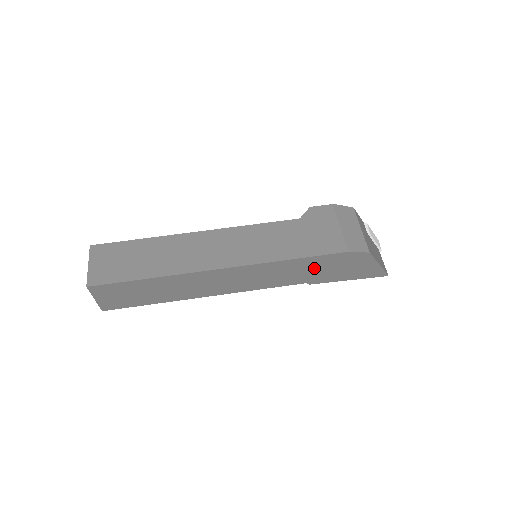
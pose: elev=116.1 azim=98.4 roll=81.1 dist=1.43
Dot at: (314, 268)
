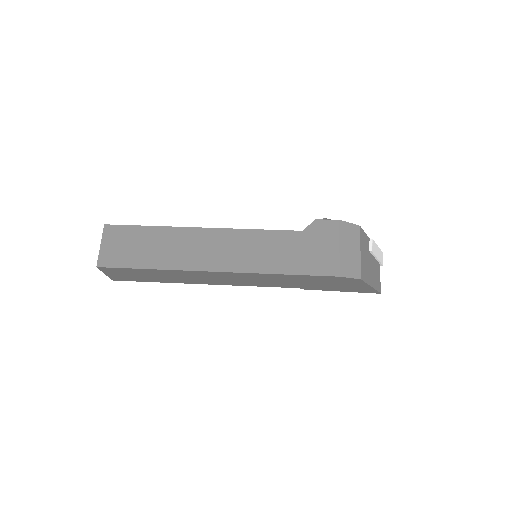
Dot at: (306, 281)
